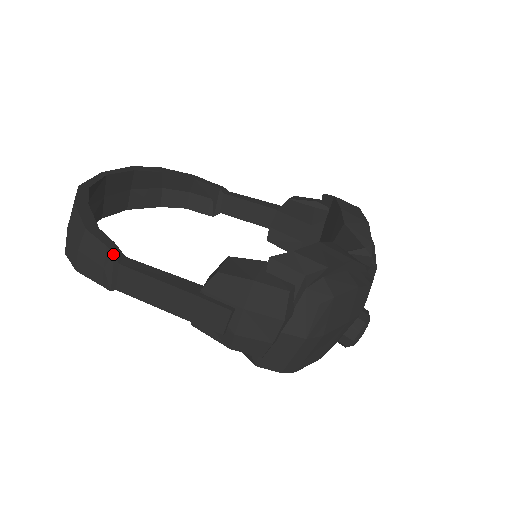
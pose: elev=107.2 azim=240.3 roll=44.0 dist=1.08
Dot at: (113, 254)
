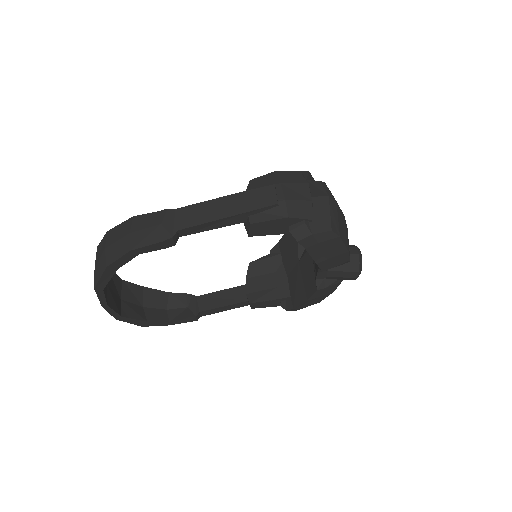
Dot at: (167, 209)
